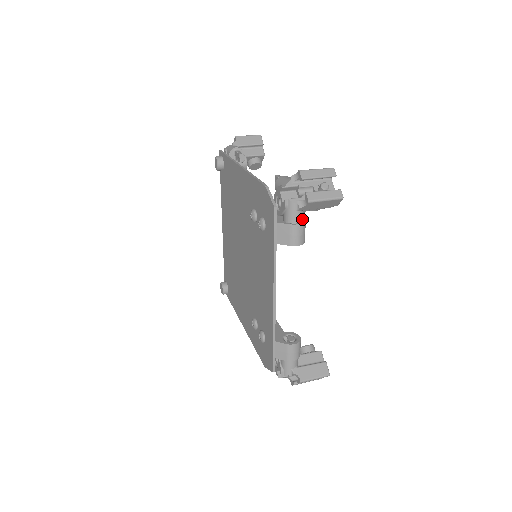
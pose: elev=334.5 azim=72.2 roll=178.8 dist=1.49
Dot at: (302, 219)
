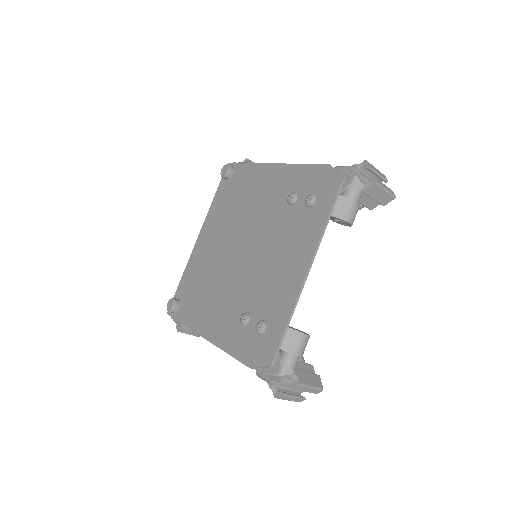
Dot at: (358, 201)
